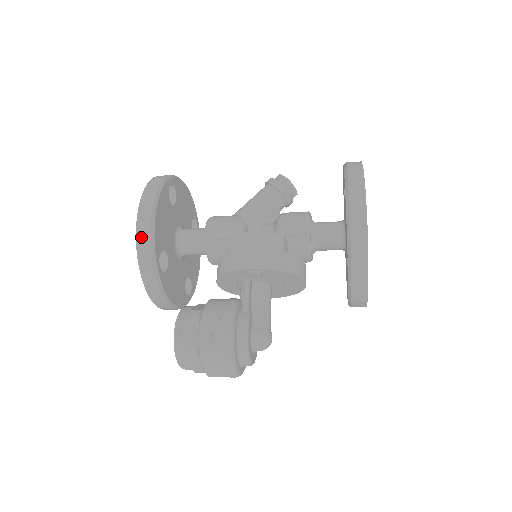
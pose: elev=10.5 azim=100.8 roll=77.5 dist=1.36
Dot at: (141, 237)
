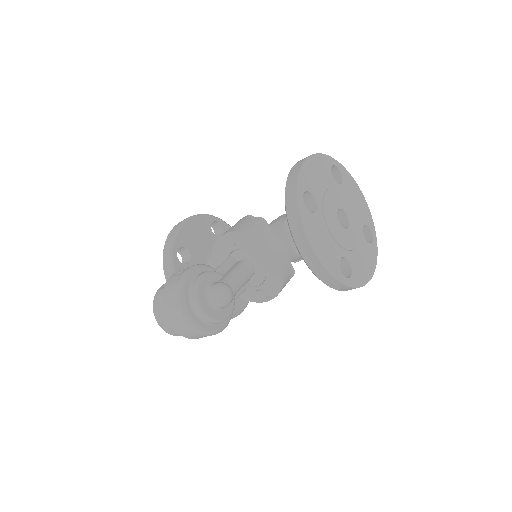
Dot at: (171, 233)
